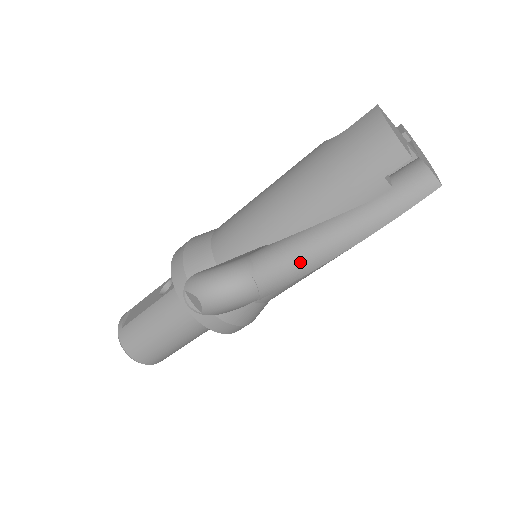
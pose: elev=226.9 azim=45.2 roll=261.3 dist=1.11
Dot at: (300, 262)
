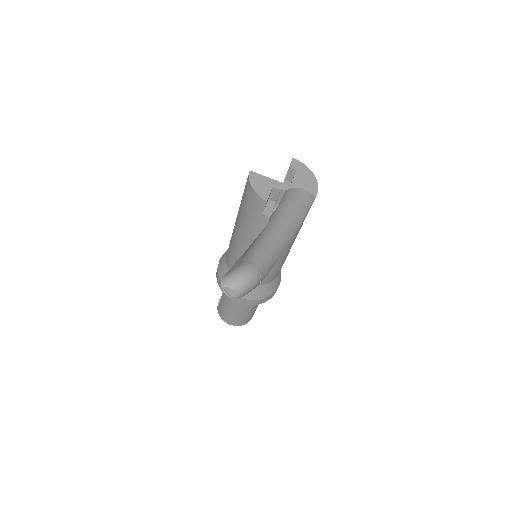
Dot at: (272, 257)
